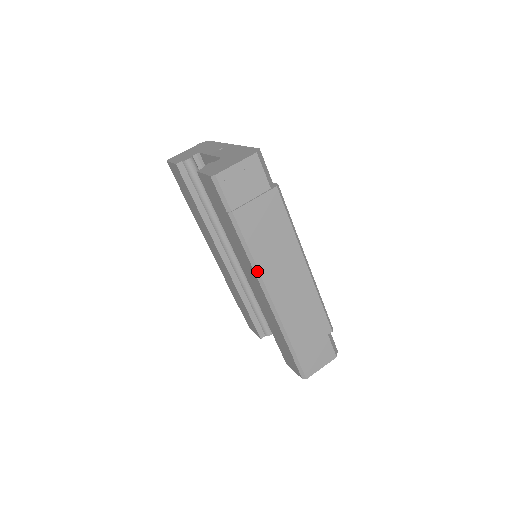
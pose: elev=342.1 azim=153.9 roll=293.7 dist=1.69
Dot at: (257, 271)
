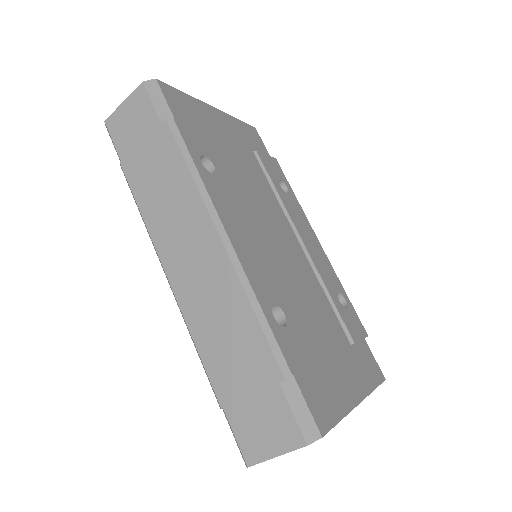
Dot at: (153, 244)
